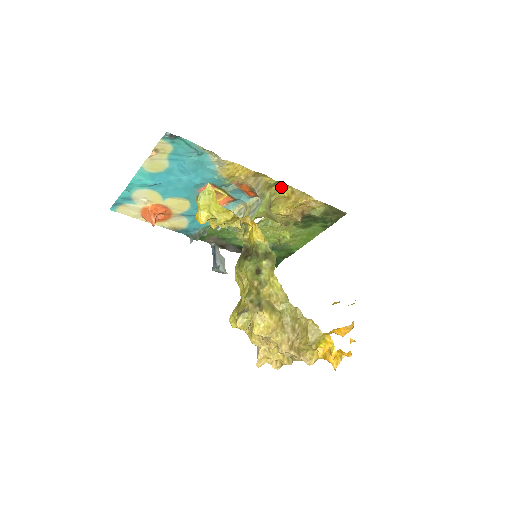
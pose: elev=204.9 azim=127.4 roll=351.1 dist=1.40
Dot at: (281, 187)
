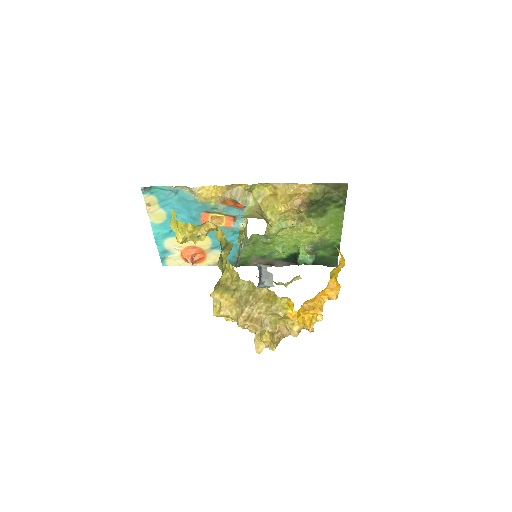
Dot at: (262, 188)
